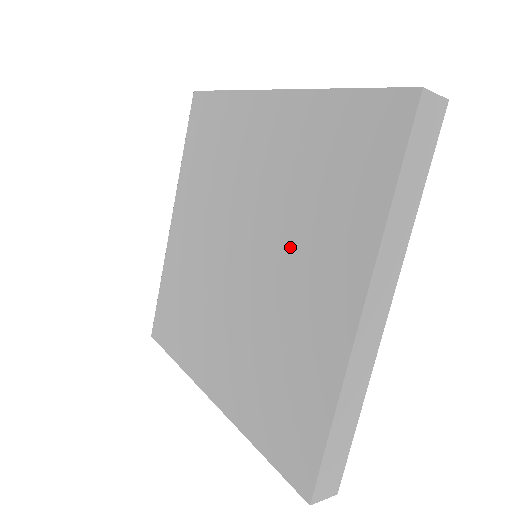
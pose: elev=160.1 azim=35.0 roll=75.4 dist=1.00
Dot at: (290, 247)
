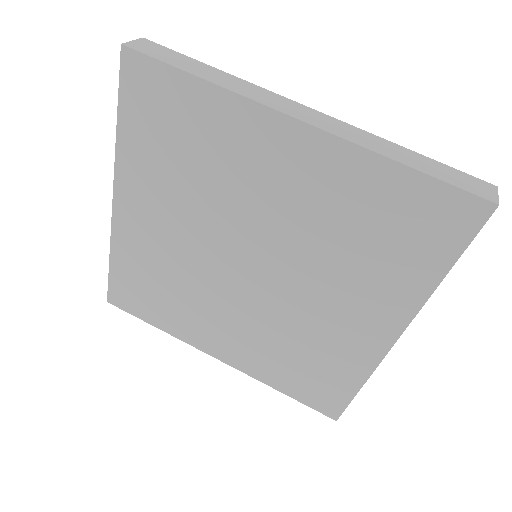
Dot at: (322, 279)
